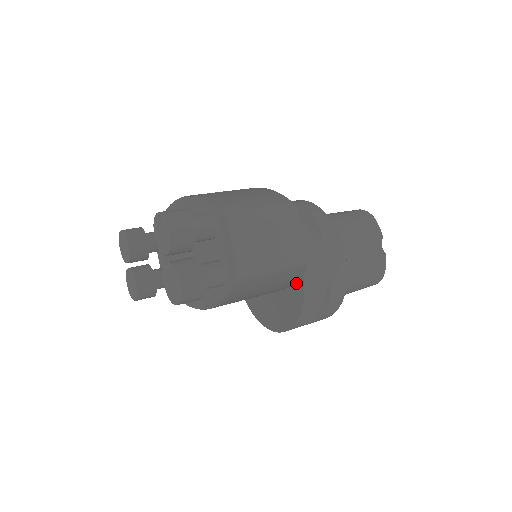
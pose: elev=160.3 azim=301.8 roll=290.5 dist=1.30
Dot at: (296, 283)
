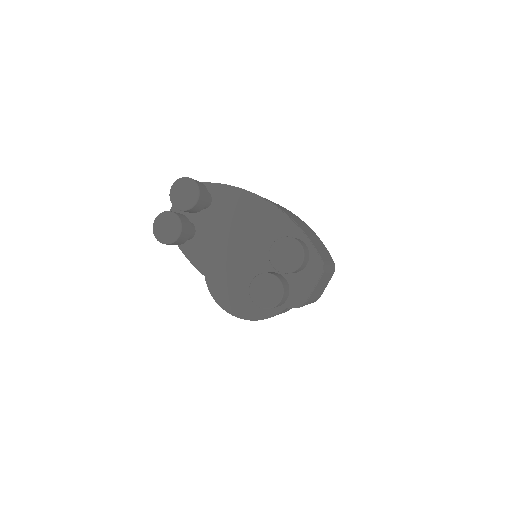
Dot at: occluded
